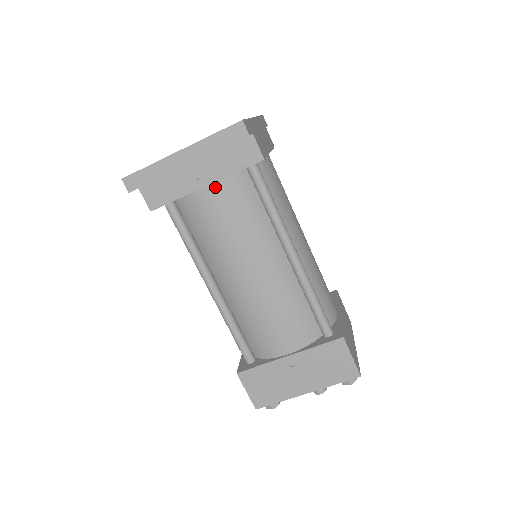
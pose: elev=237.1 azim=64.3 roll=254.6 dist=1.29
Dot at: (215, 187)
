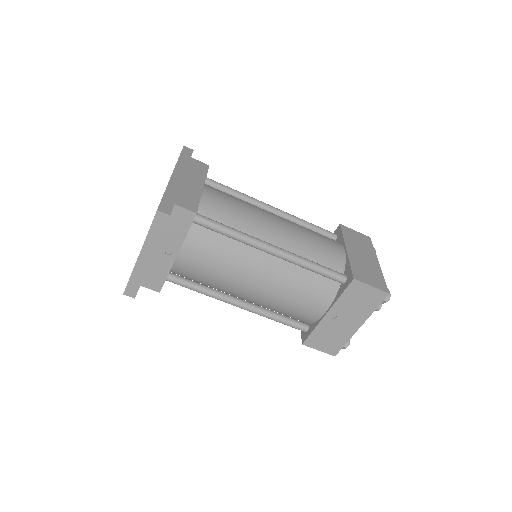
Dot at: (183, 251)
